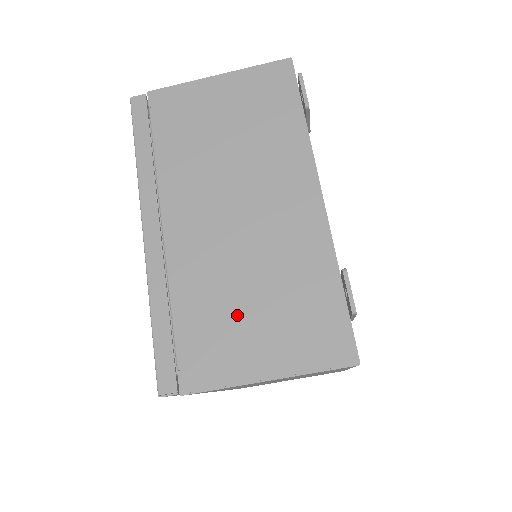
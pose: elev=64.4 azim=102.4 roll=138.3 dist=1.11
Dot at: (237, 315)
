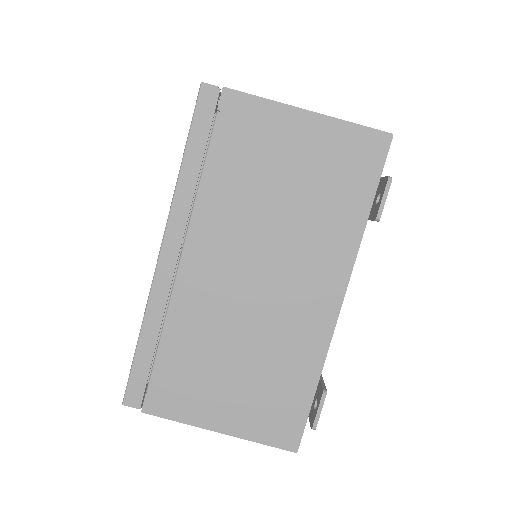
Dot at: (217, 372)
